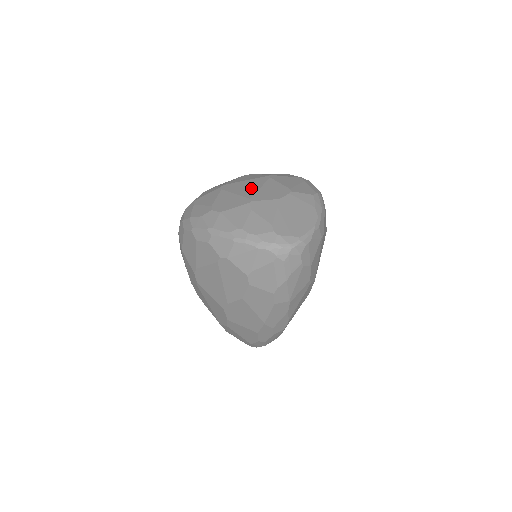
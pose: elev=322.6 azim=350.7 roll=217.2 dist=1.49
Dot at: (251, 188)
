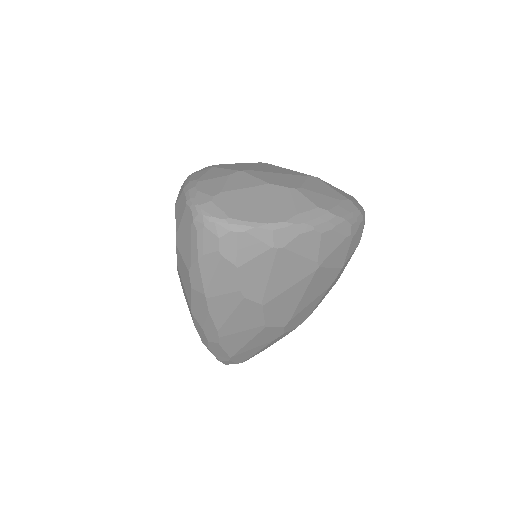
Dot at: (272, 170)
